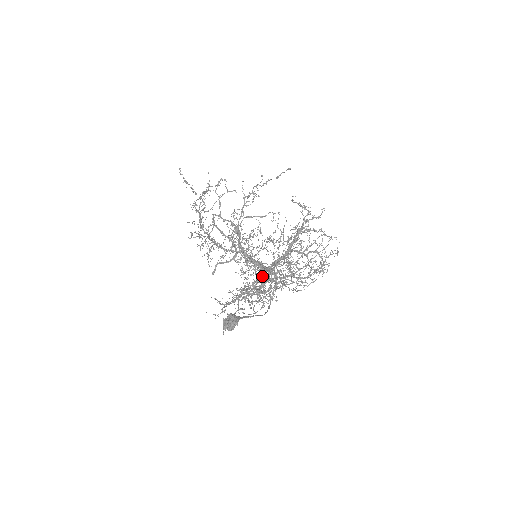
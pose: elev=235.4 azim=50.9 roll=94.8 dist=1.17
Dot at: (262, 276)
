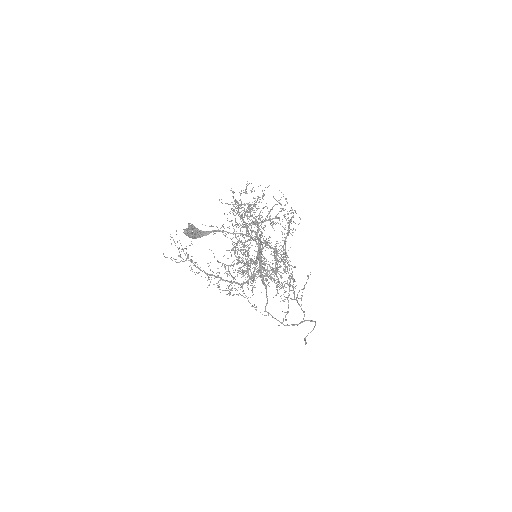
Dot at: occluded
